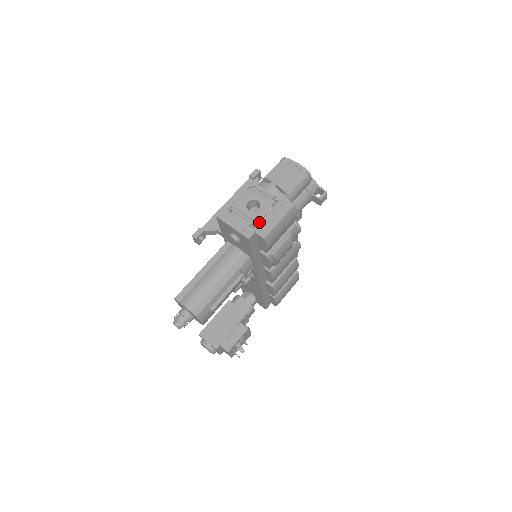
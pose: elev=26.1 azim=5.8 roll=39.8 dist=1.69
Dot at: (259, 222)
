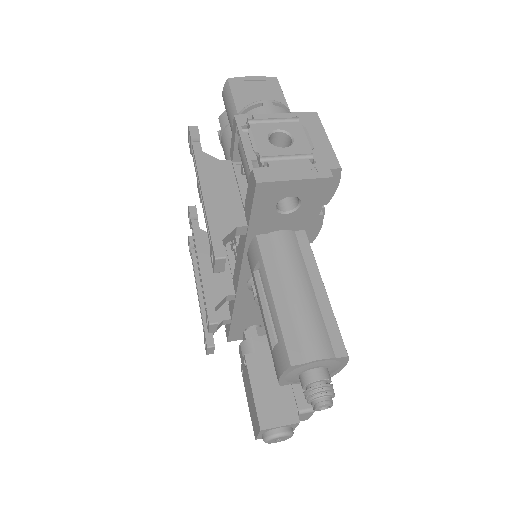
Dot at: (310, 155)
